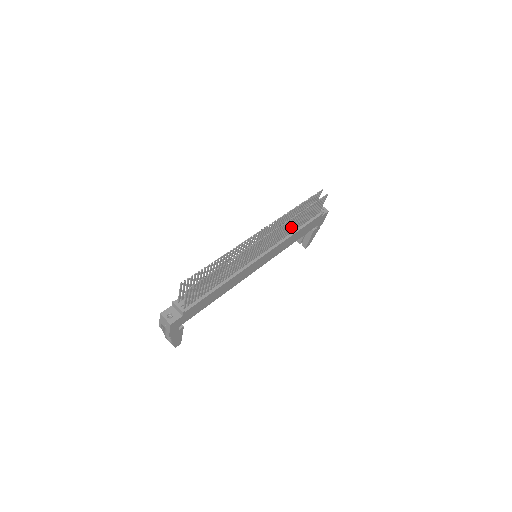
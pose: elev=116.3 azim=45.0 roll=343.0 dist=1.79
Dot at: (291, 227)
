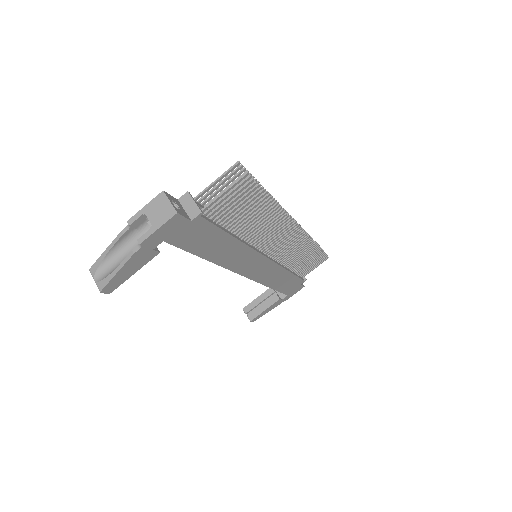
Dot at: (297, 257)
